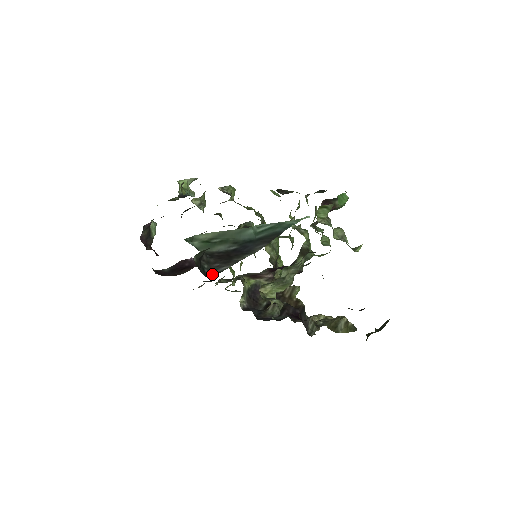
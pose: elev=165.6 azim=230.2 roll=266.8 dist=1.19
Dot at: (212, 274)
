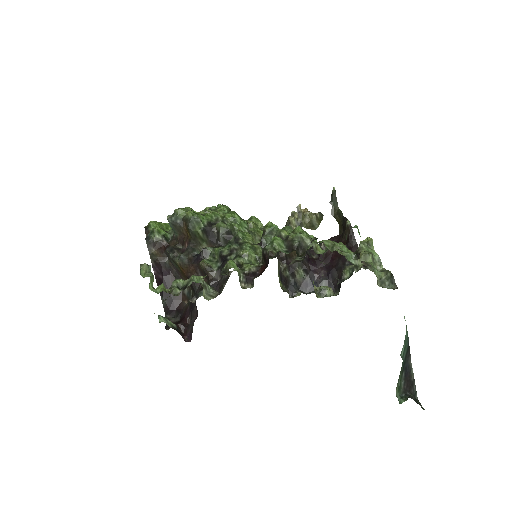
Dot at: (416, 395)
